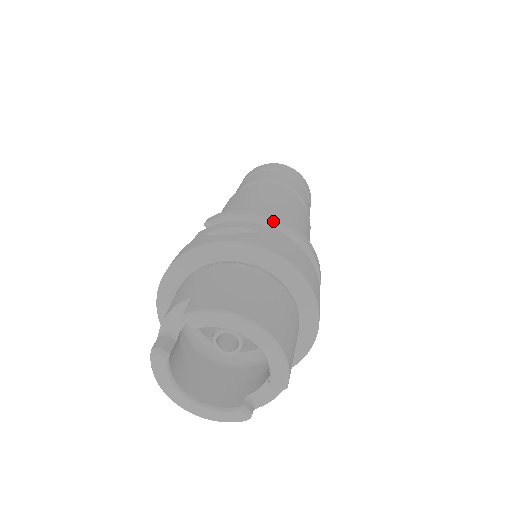
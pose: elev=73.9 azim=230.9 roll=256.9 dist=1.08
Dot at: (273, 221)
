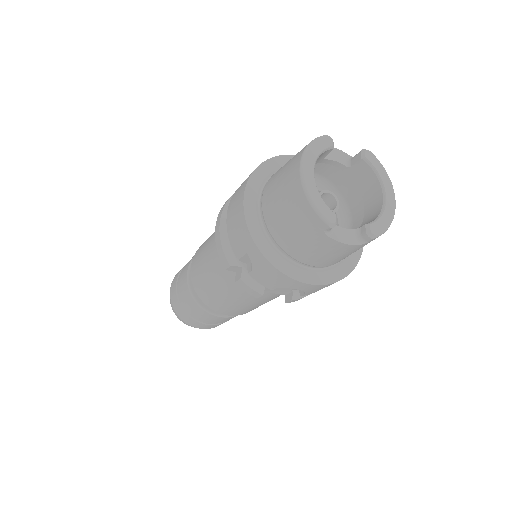
Dot at: occluded
